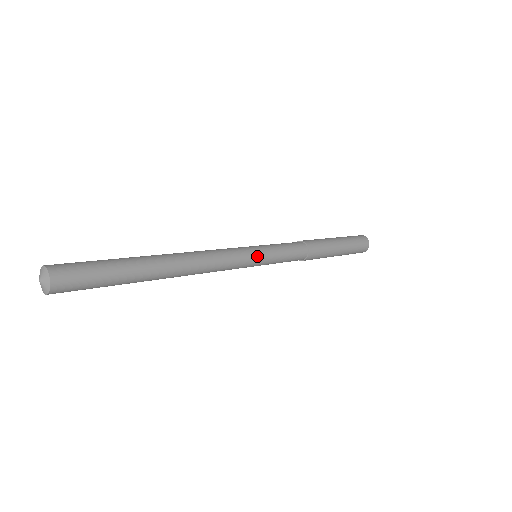
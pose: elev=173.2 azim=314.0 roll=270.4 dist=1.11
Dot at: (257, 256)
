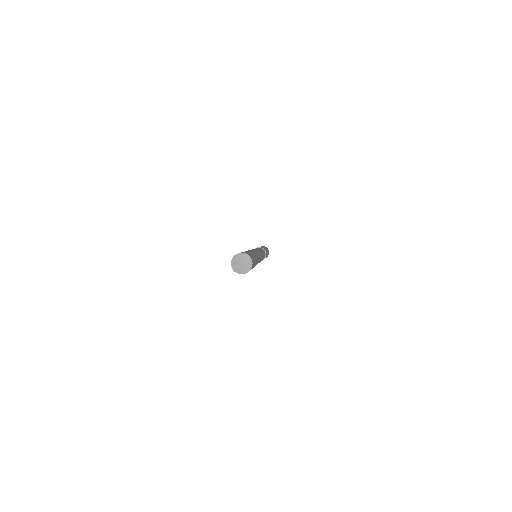
Dot at: (260, 250)
